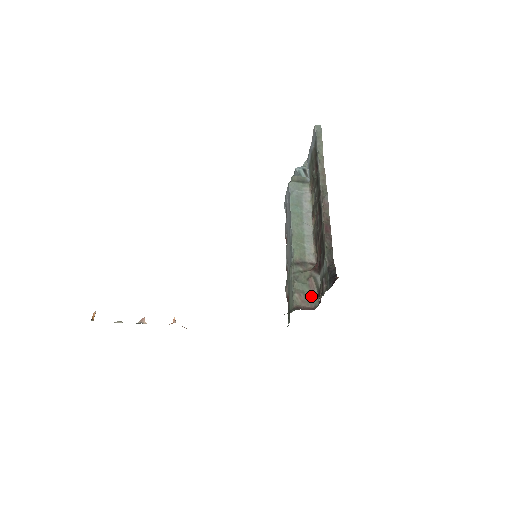
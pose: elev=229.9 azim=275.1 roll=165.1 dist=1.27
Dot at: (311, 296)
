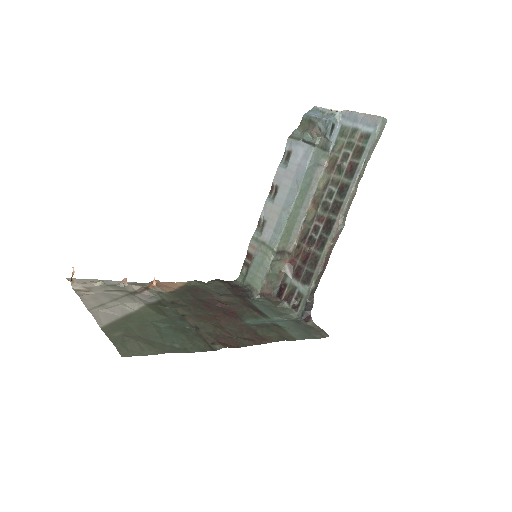
Dot at: (275, 284)
